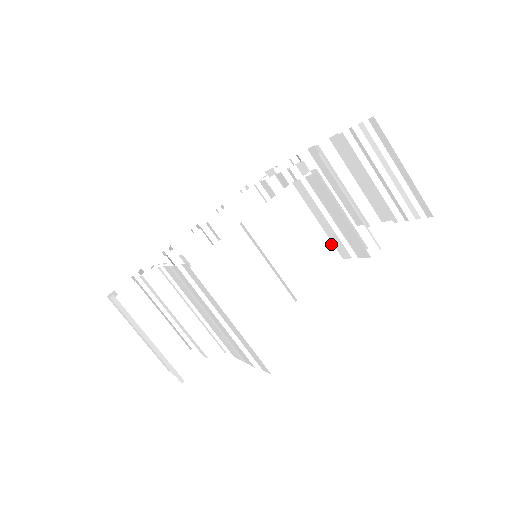
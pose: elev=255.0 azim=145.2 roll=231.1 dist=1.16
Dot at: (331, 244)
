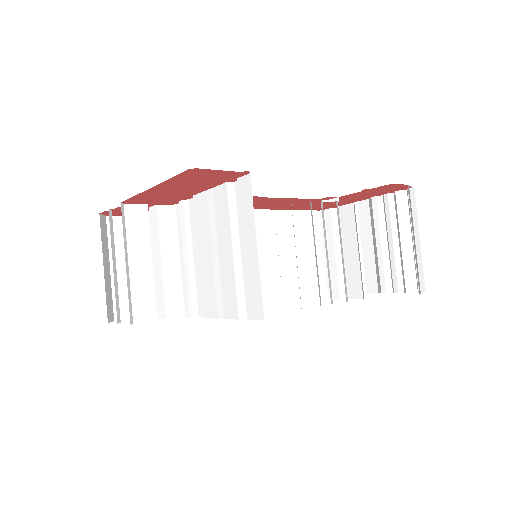
Dot at: (325, 280)
